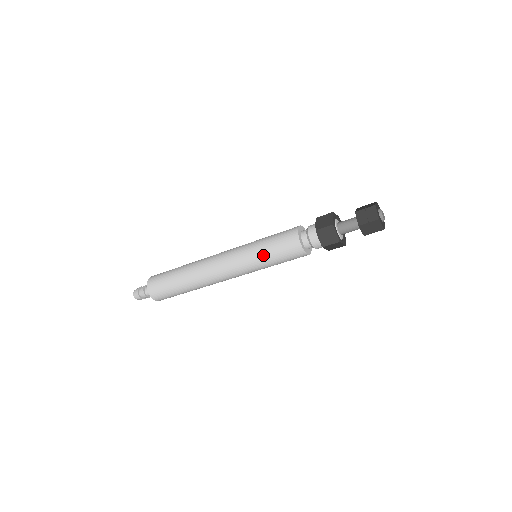
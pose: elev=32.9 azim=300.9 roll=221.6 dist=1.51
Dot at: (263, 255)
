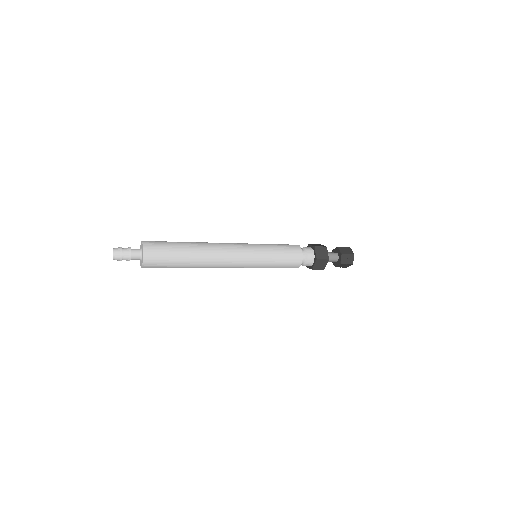
Dot at: occluded
